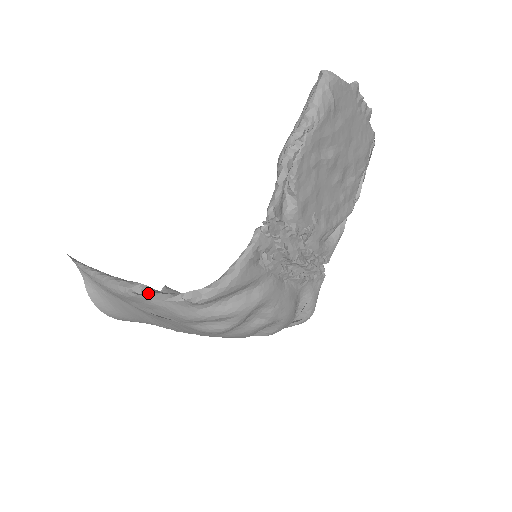
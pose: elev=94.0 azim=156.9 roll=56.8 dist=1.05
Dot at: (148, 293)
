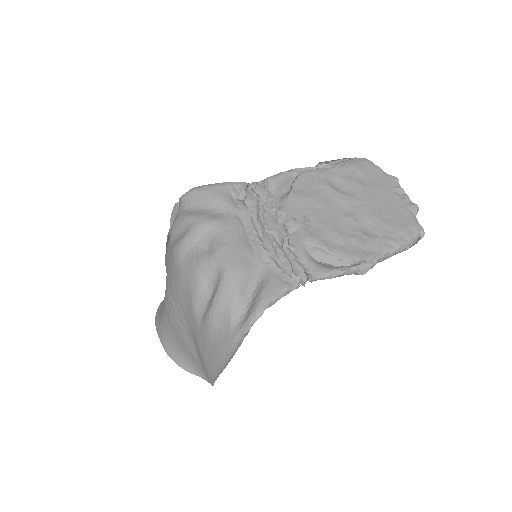
Dot at: occluded
